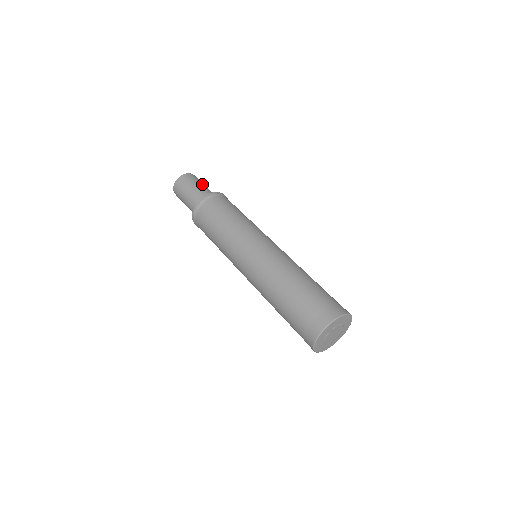
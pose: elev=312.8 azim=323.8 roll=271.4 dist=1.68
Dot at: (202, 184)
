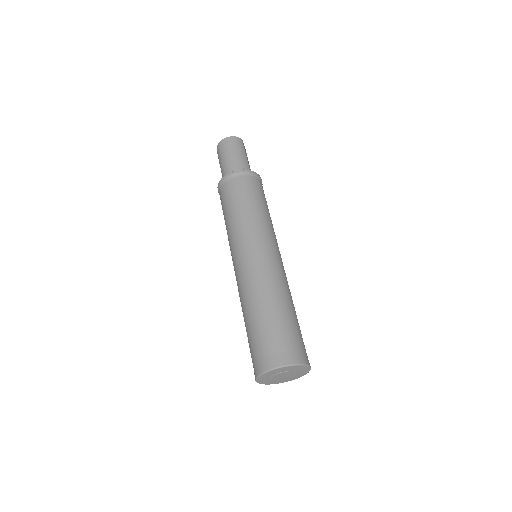
Dot at: (240, 153)
